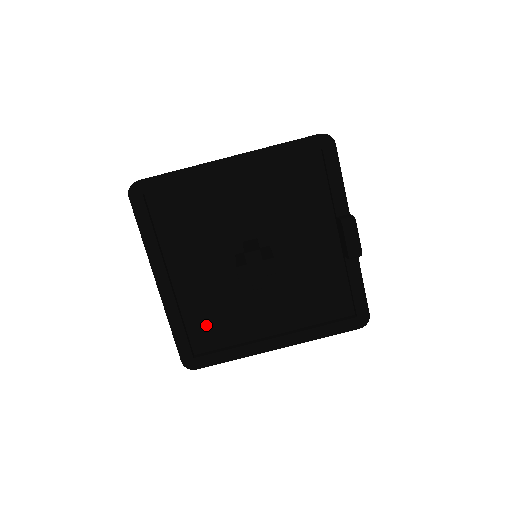
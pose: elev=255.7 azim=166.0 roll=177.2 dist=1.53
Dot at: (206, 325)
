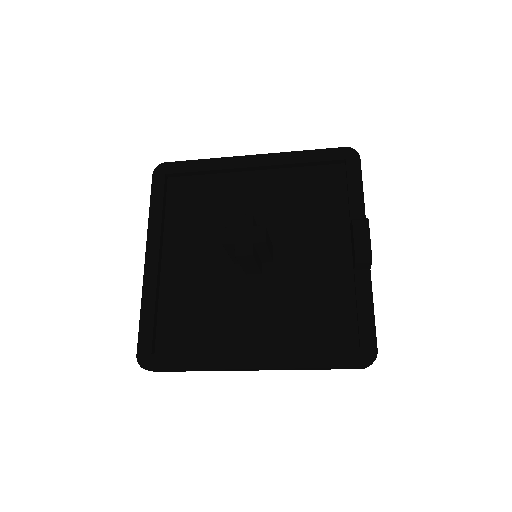
Dot at: (180, 321)
